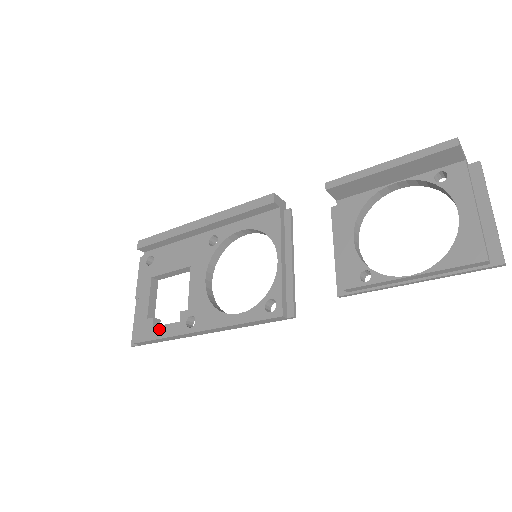
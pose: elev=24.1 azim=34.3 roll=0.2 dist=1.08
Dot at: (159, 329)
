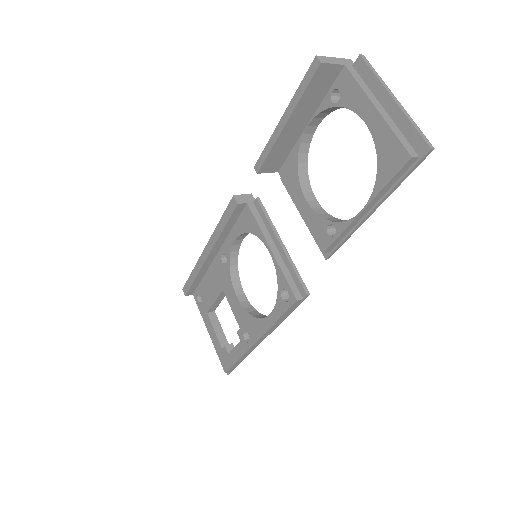
Dot at: (232, 354)
